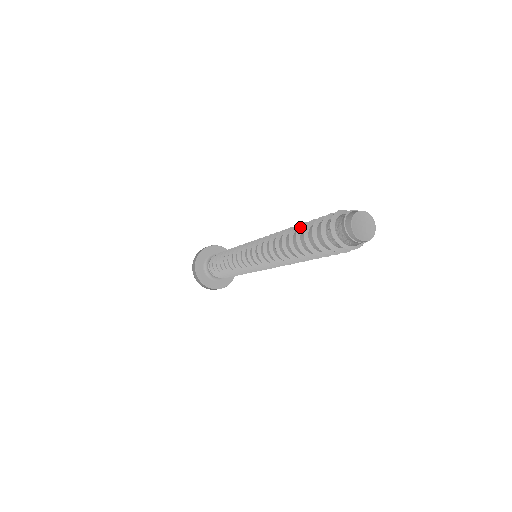
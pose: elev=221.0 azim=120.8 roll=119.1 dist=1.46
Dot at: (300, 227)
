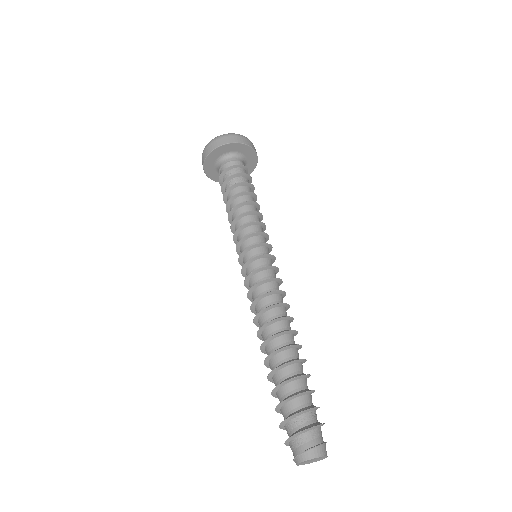
Dot at: (293, 362)
